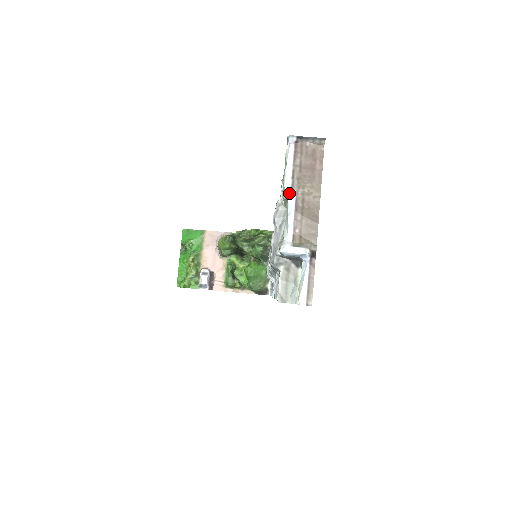
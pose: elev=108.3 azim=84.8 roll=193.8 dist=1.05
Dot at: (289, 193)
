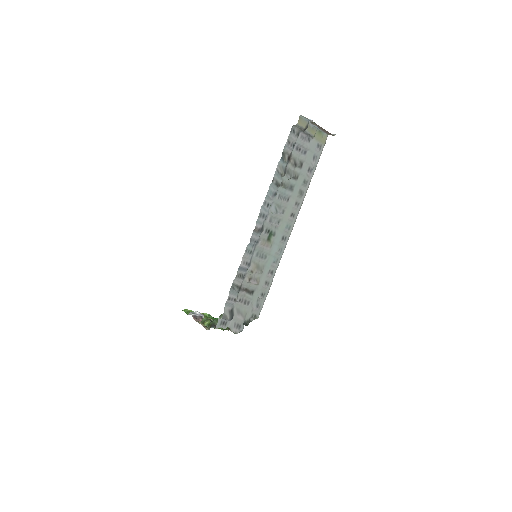
Dot at: (319, 129)
